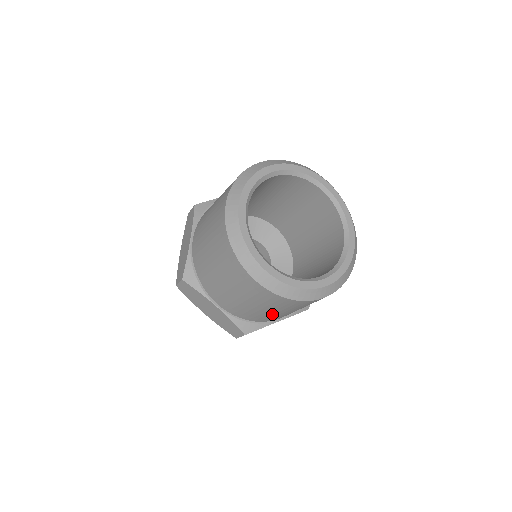
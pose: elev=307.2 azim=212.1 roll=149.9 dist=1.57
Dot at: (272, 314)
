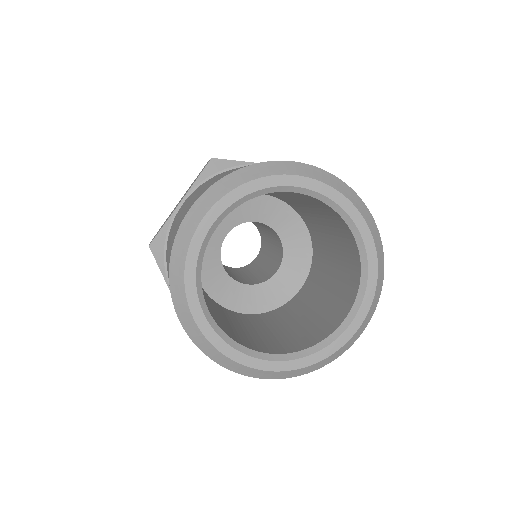
Dot at: occluded
